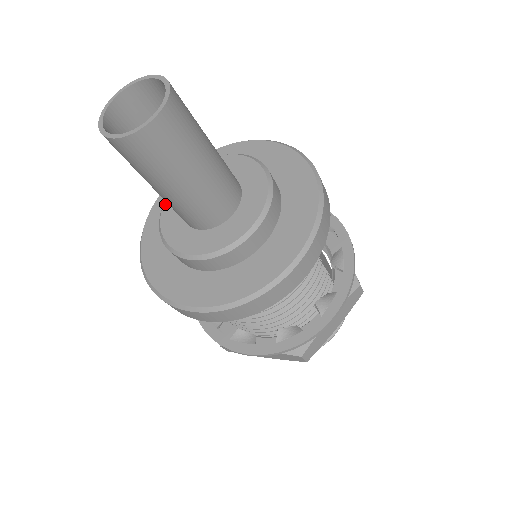
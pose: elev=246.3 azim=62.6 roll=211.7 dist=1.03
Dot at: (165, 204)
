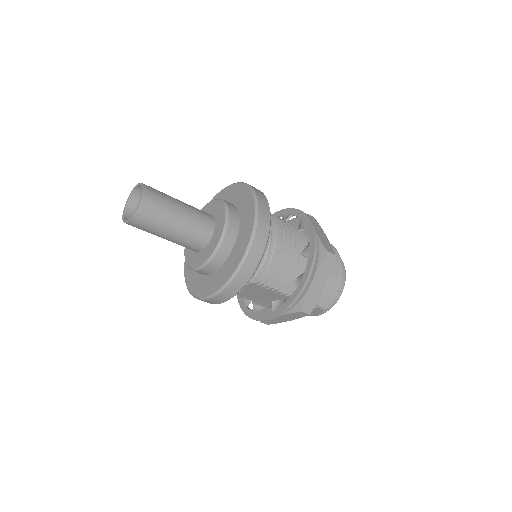
Dot at: (190, 266)
